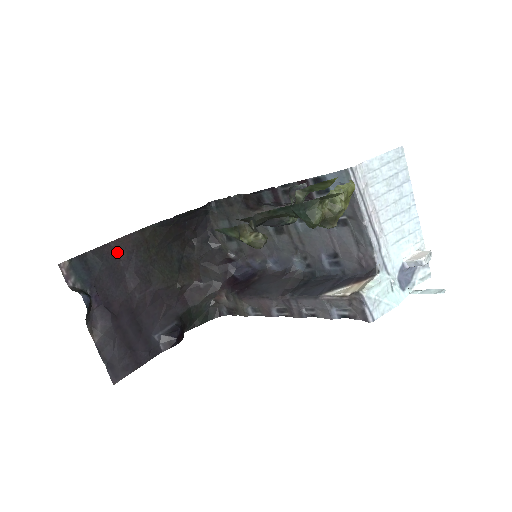
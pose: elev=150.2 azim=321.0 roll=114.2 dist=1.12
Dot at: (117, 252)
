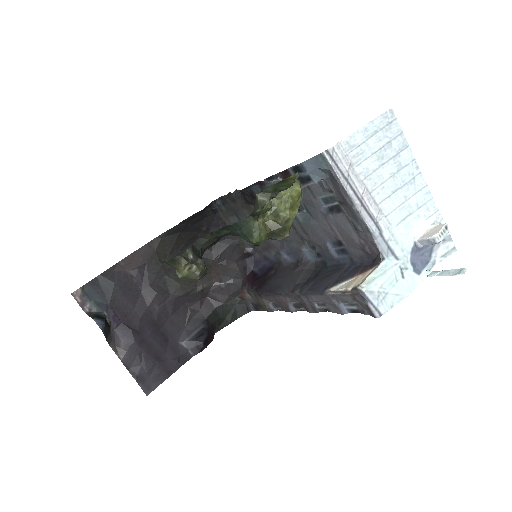
Dot at: (128, 270)
